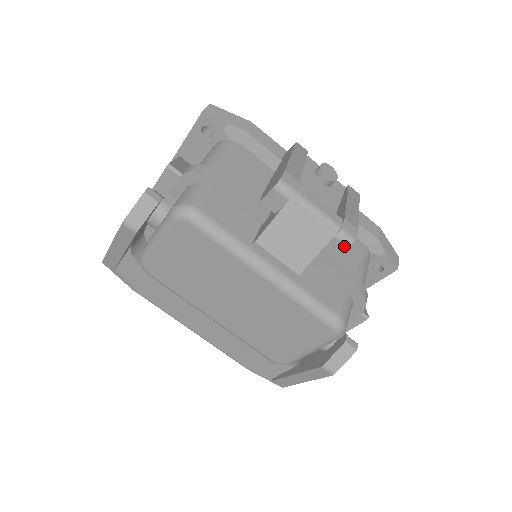
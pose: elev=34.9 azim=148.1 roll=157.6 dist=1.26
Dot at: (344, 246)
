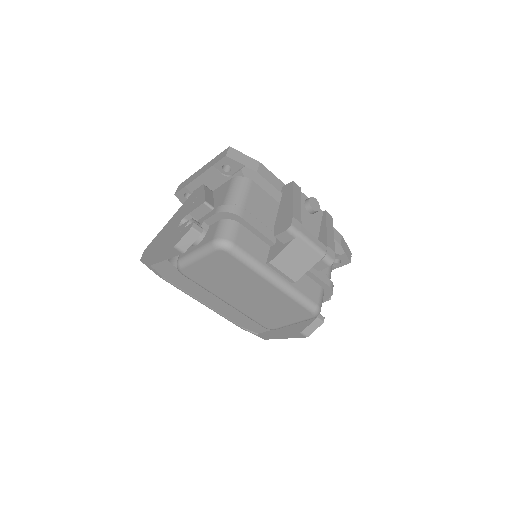
Dot at: (327, 265)
